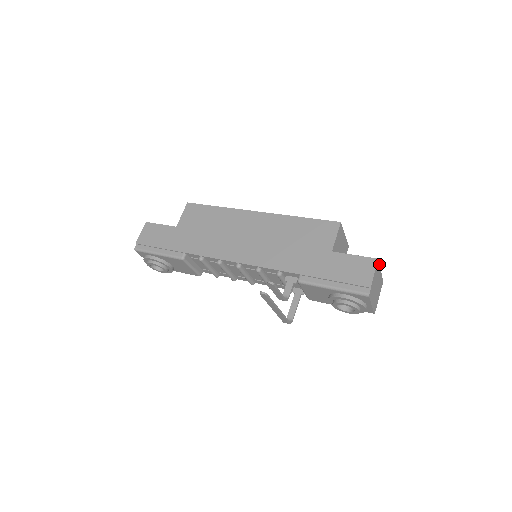
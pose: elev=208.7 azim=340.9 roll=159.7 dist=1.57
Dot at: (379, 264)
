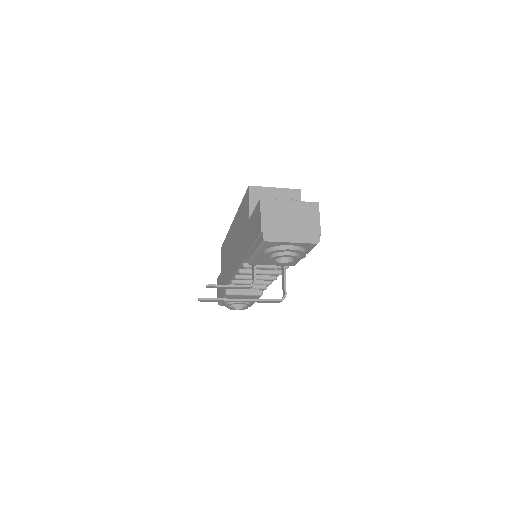
Dot at: (273, 200)
